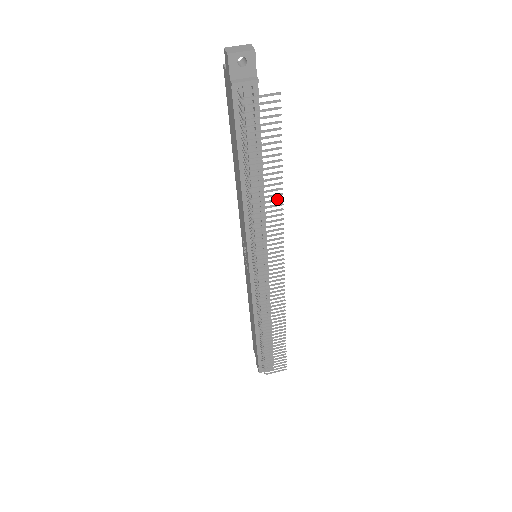
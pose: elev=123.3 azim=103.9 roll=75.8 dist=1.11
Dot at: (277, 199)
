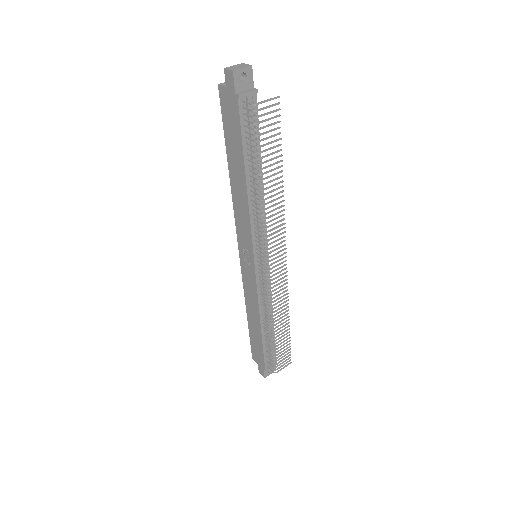
Dot at: (279, 192)
